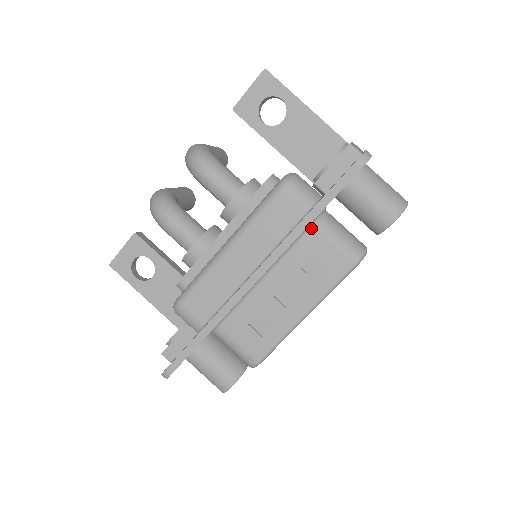
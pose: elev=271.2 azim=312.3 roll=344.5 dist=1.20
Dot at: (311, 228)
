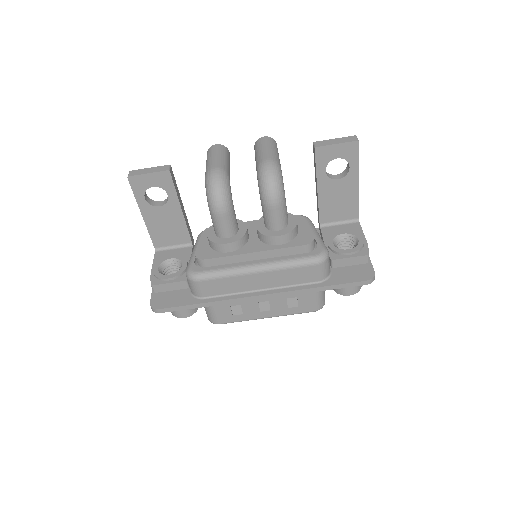
Dot at: occluded
